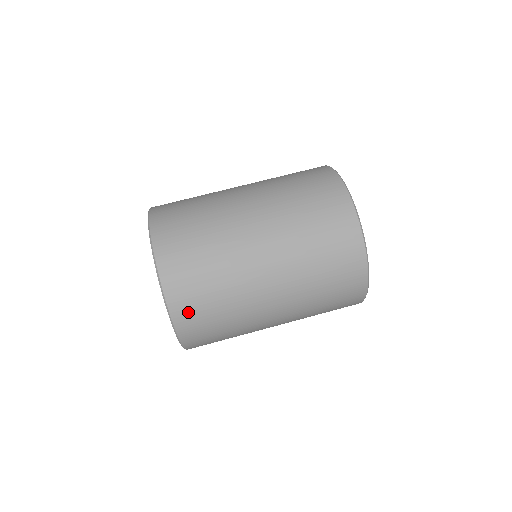
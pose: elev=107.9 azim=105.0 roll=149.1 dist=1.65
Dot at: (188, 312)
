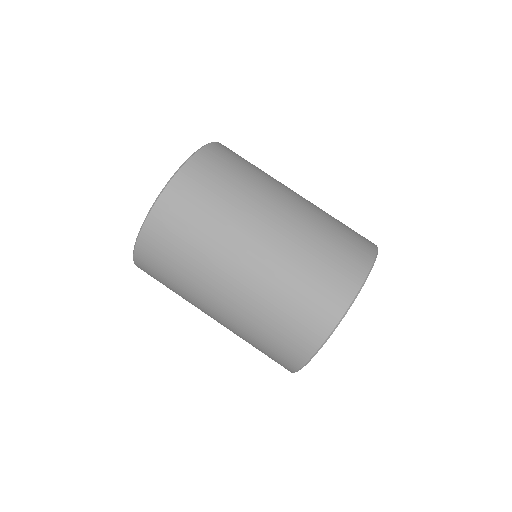
Dot at: (154, 243)
